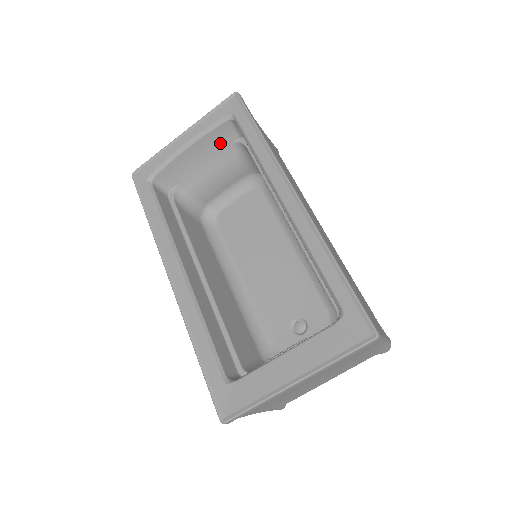
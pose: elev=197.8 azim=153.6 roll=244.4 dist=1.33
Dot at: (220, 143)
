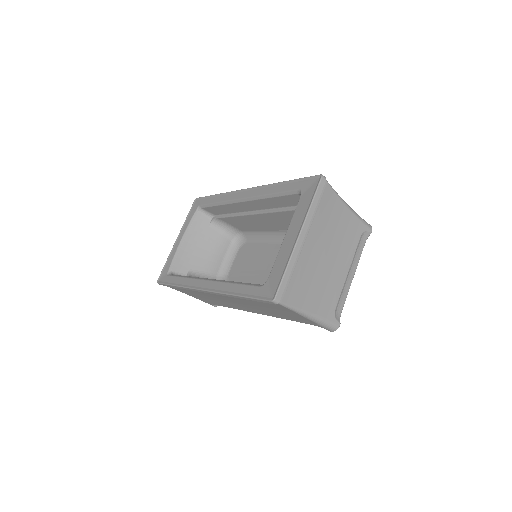
Dot at: (202, 229)
